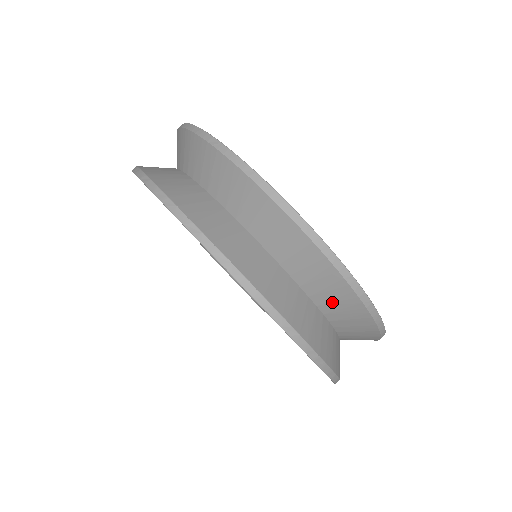
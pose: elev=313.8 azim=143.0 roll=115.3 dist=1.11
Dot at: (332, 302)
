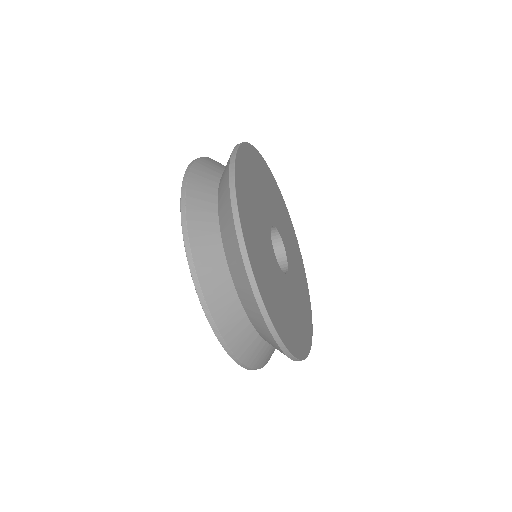
Dot at: occluded
